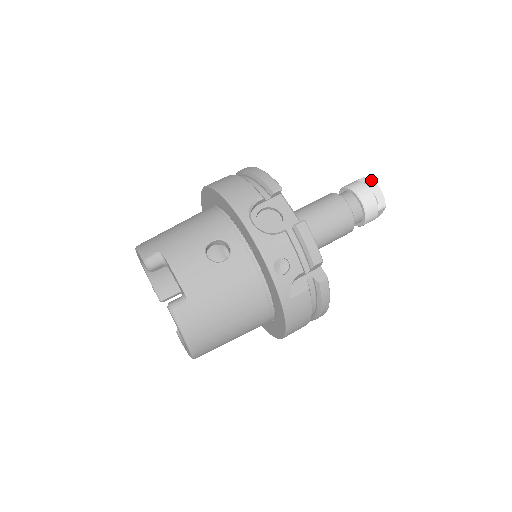
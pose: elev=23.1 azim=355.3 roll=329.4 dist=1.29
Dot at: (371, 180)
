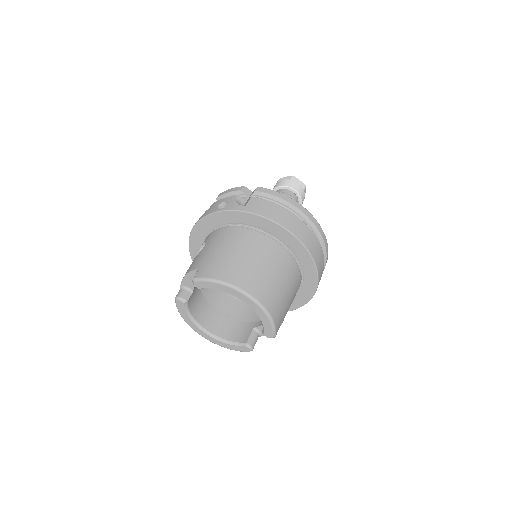
Dot at: occluded
